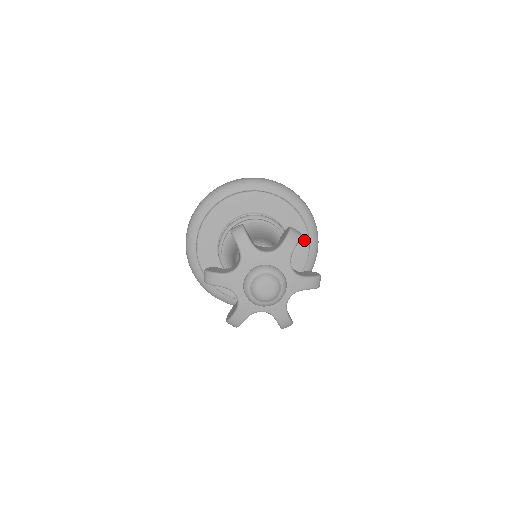
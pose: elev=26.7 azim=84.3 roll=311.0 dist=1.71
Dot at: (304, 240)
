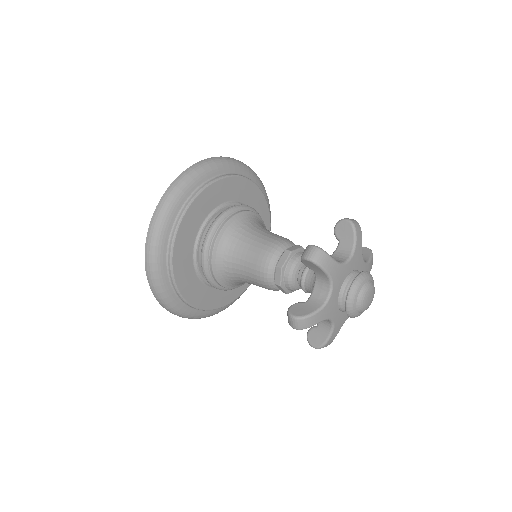
Dot at: occluded
